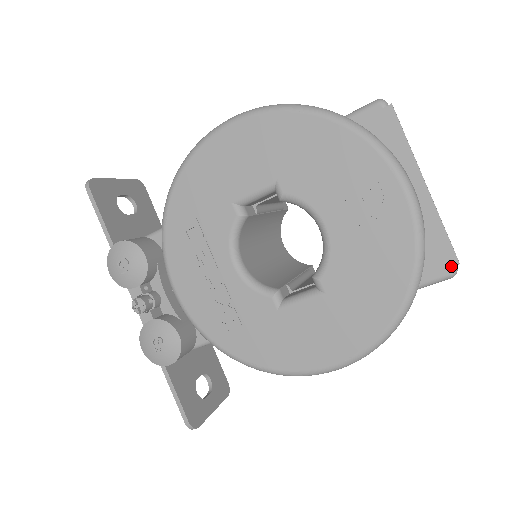
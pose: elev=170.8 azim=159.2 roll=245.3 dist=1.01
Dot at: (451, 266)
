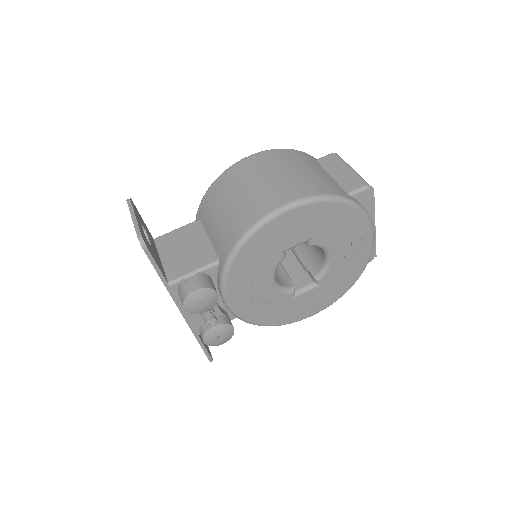
Dot at: (373, 258)
